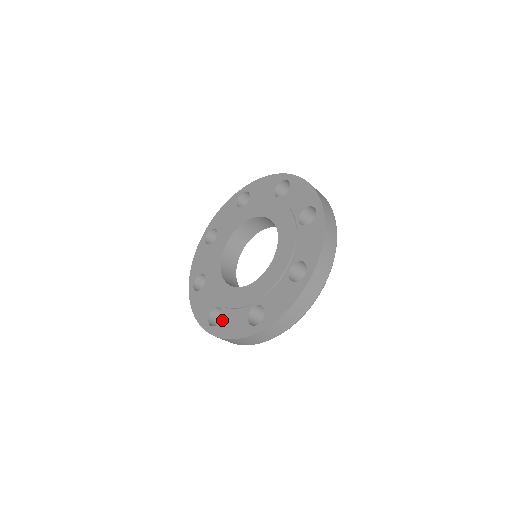
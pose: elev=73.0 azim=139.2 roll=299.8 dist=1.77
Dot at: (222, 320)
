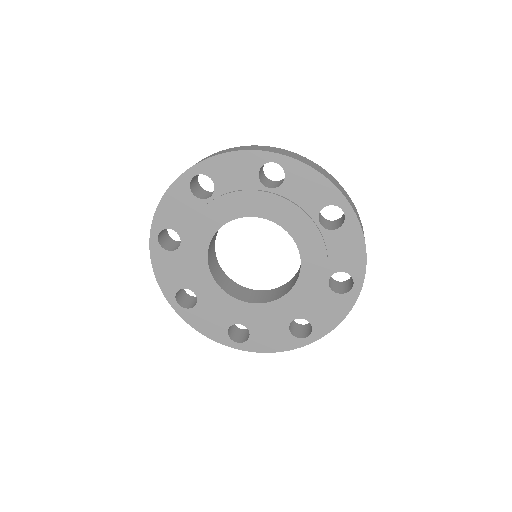
Dot at: (312, 322)
